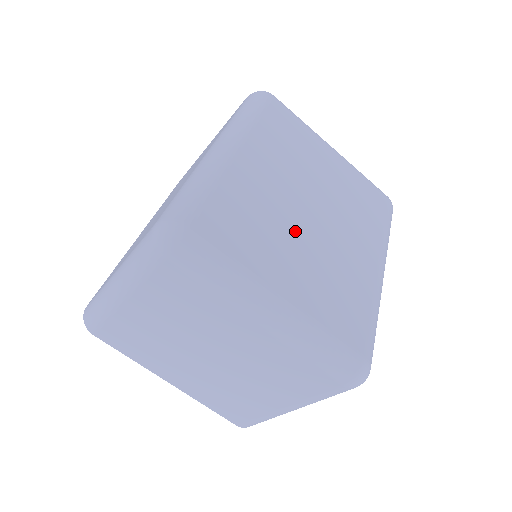
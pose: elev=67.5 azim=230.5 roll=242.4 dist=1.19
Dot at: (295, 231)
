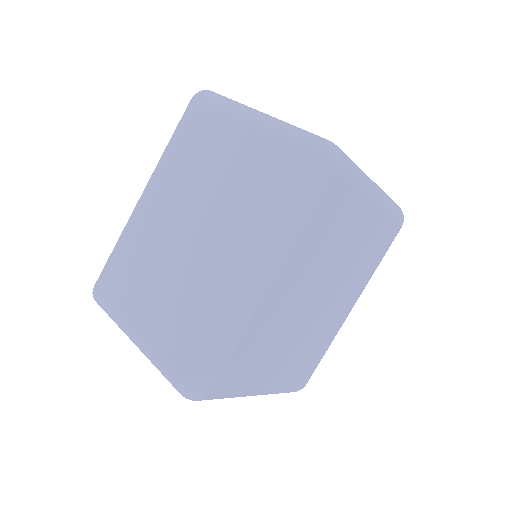
Dot at: (294, 331)
